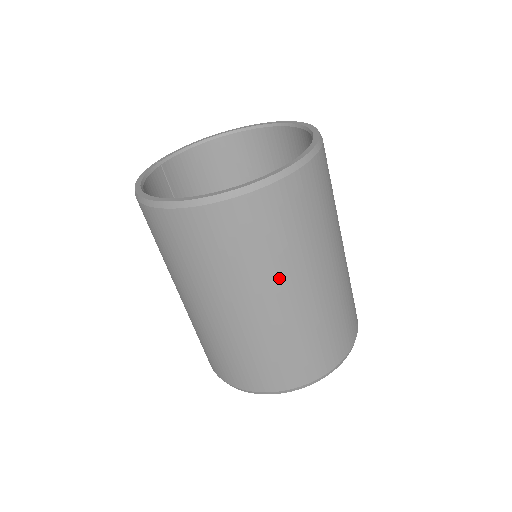
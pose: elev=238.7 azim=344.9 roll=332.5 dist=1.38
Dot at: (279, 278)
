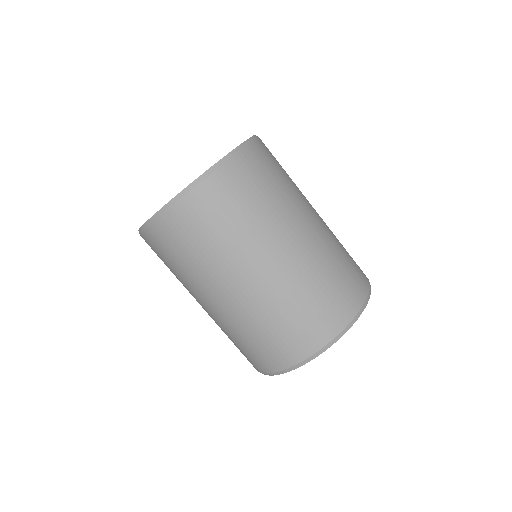
Dot at: (224, 269)
